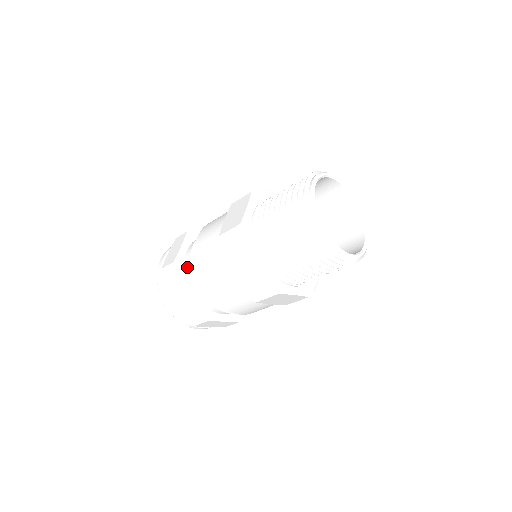
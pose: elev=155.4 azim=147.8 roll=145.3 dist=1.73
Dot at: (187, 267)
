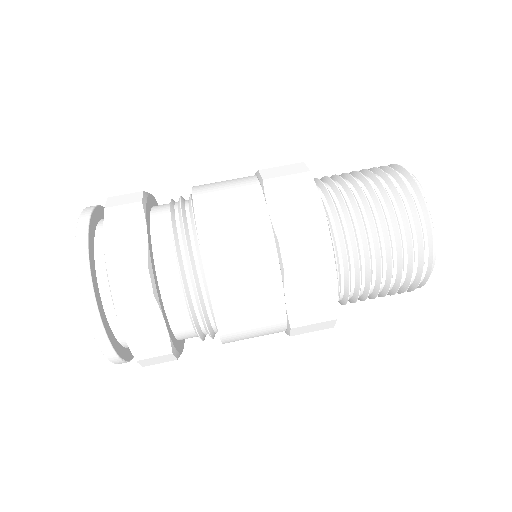
Dot at: (158, 211)
